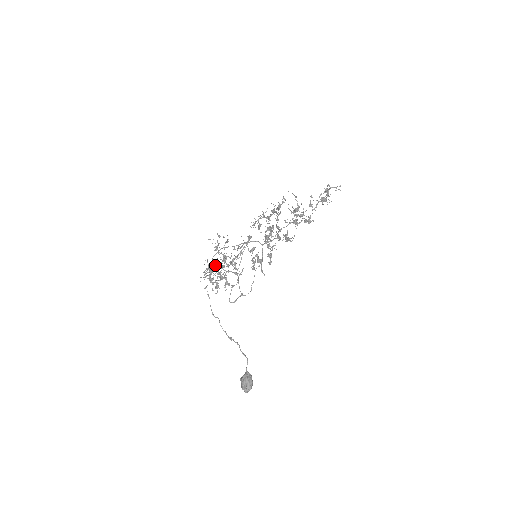
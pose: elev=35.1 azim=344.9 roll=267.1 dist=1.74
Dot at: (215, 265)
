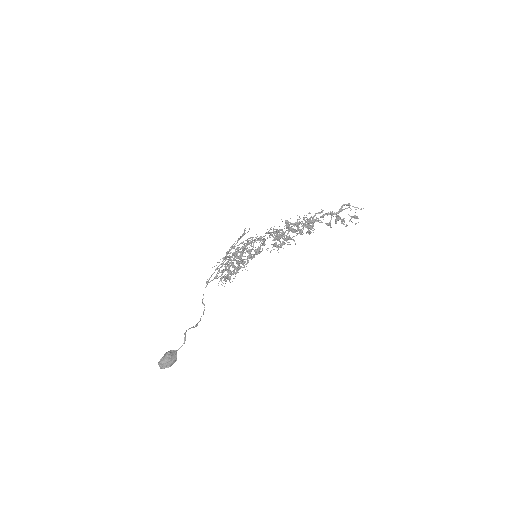
Dot at: occluded
